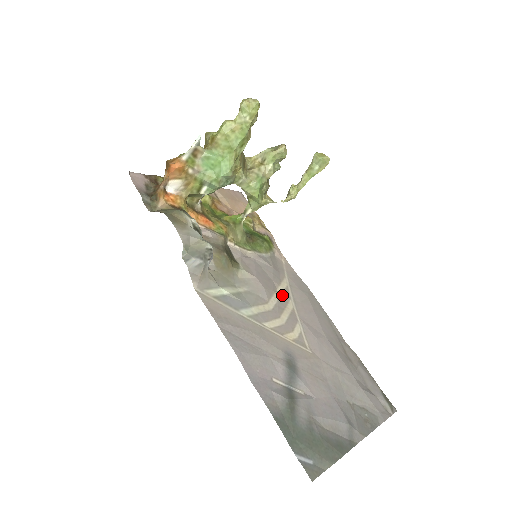
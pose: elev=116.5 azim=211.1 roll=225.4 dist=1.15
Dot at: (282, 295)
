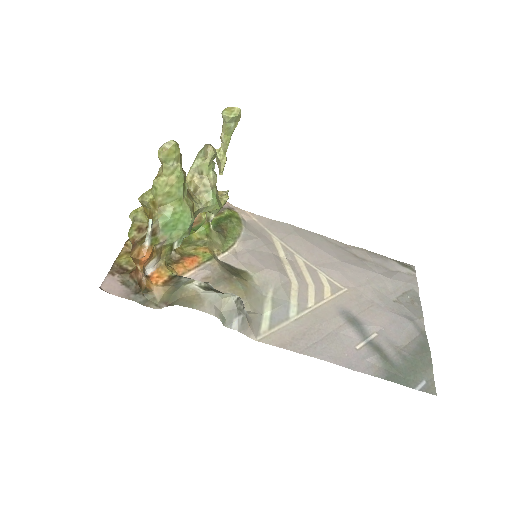
Dot at: (287, 258)
